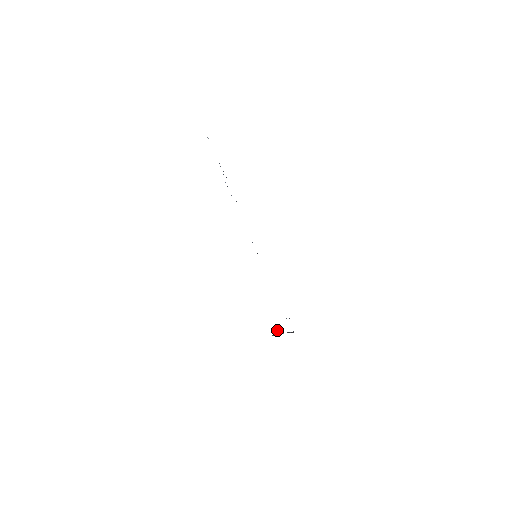
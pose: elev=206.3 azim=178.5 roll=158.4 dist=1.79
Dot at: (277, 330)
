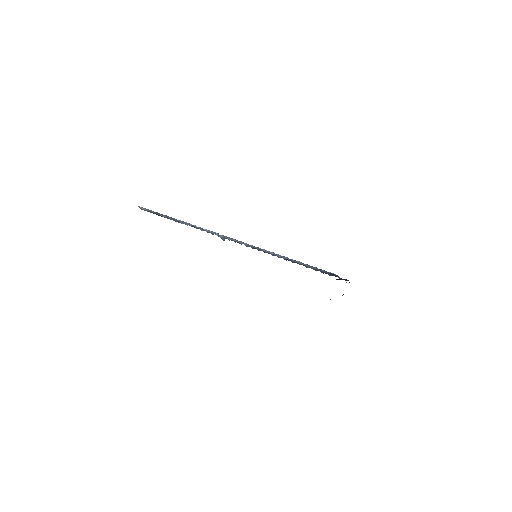
Dot at: (330, 299)
